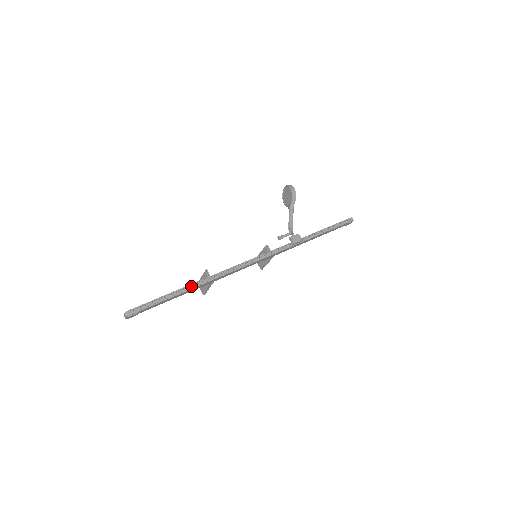
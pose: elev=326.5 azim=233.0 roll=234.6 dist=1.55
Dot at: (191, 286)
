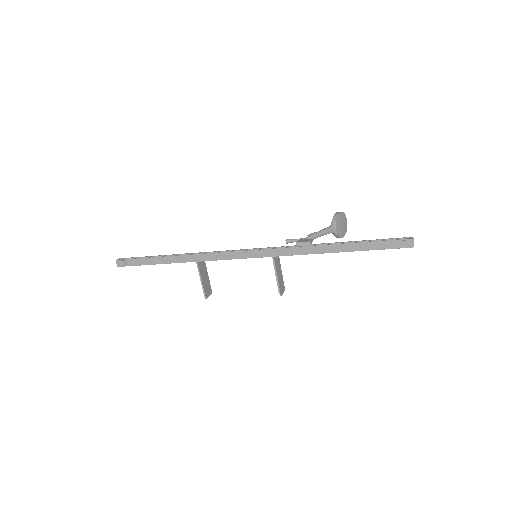
Dot at: (175, 257)
